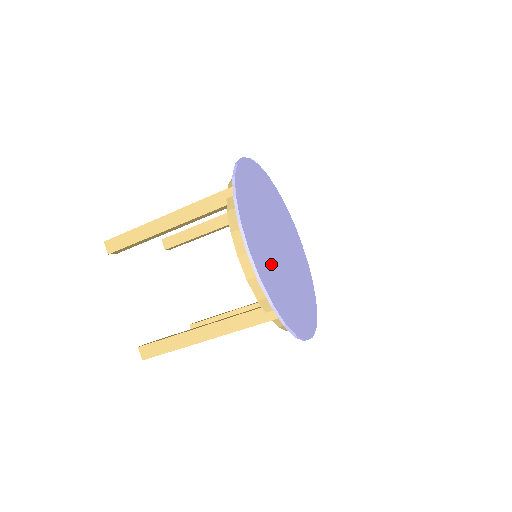
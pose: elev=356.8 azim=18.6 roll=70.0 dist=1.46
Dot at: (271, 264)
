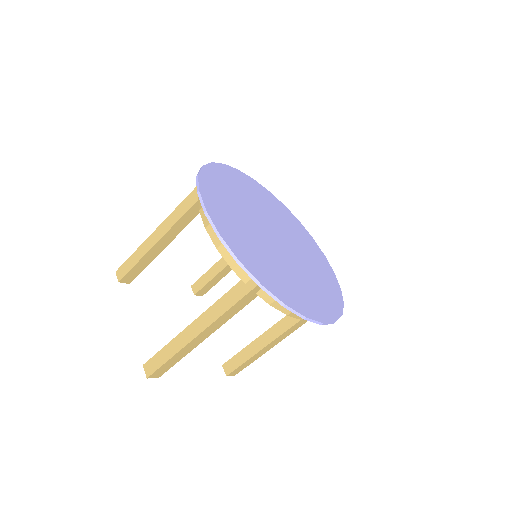
Dot at: (249, 238)
